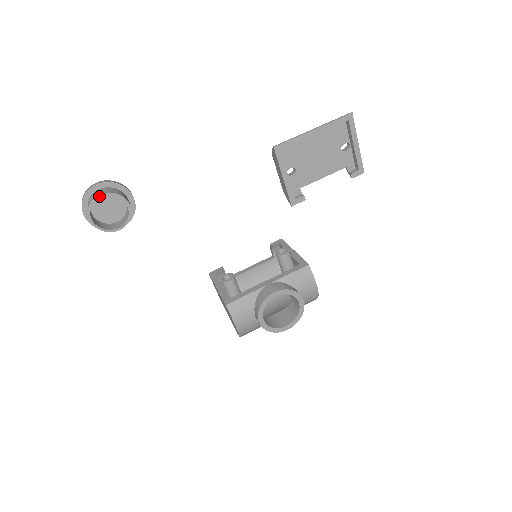
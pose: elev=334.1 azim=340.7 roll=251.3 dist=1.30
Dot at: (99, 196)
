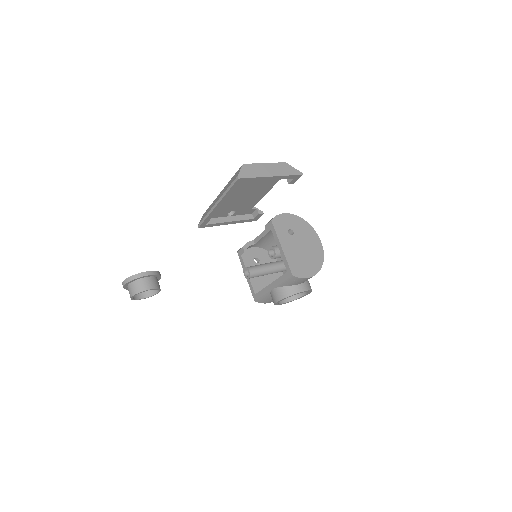
Dot at: (132, 298)
